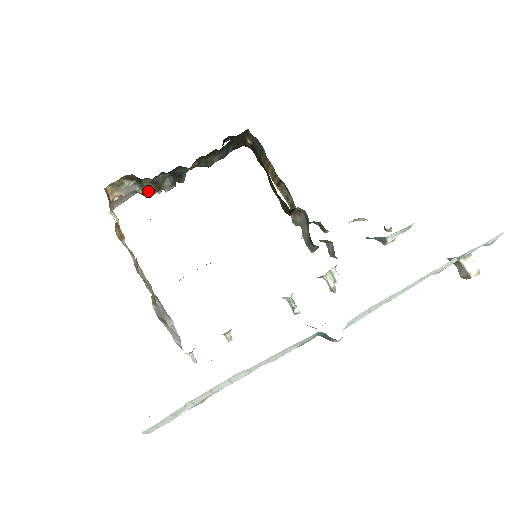
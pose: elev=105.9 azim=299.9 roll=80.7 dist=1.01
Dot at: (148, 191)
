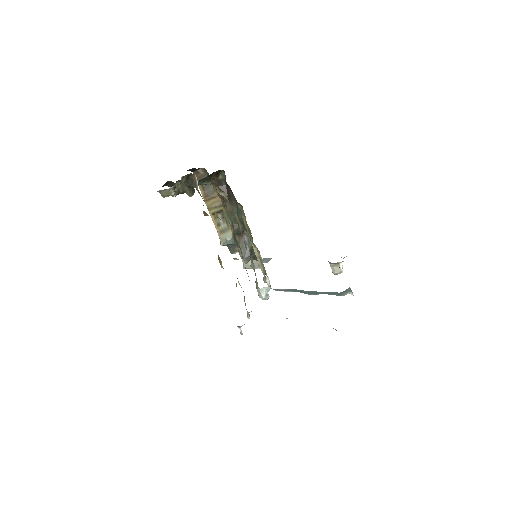
Dot at: (174, 192)
